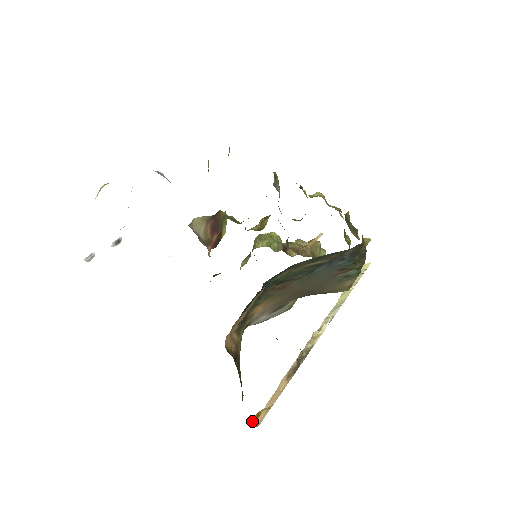
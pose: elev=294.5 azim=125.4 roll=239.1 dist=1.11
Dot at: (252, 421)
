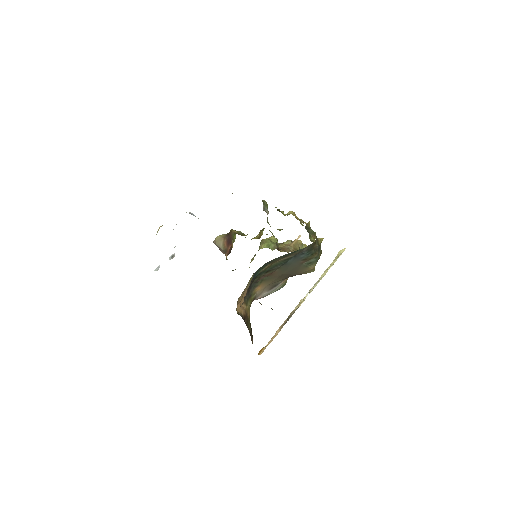
Dot at: (258, 353)
